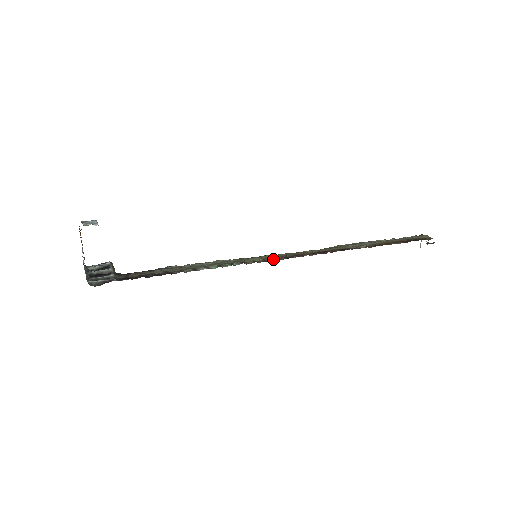
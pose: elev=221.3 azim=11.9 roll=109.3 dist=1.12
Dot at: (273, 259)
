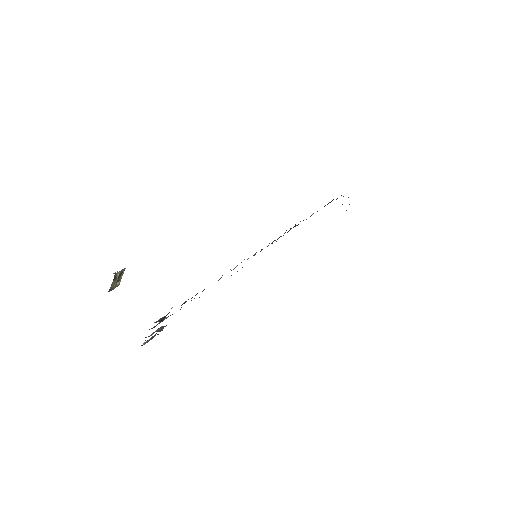
Dot at: (268, 245)
